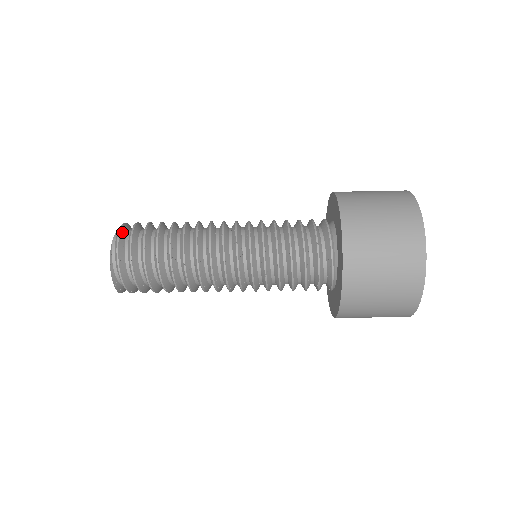
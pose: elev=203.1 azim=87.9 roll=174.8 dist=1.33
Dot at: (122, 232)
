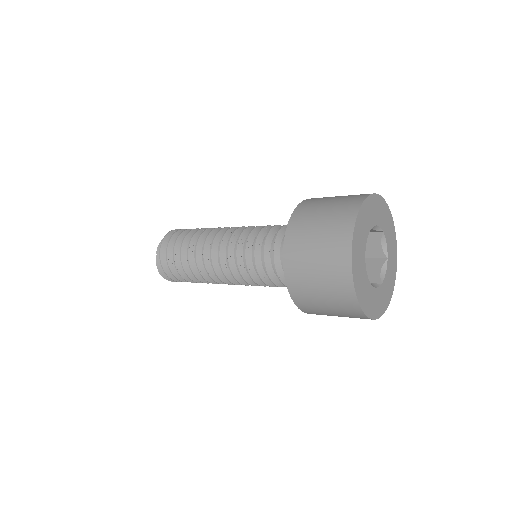
Dot at: occluded
